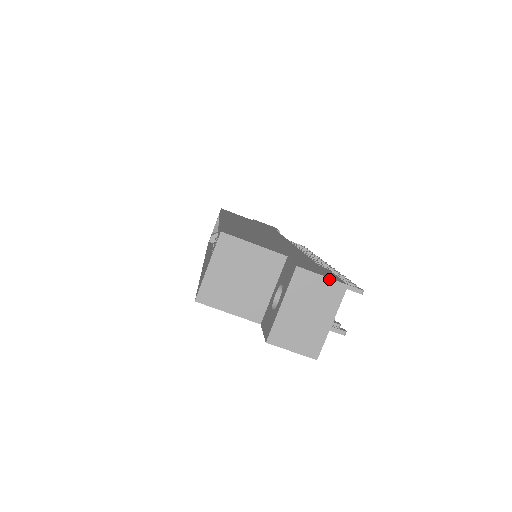
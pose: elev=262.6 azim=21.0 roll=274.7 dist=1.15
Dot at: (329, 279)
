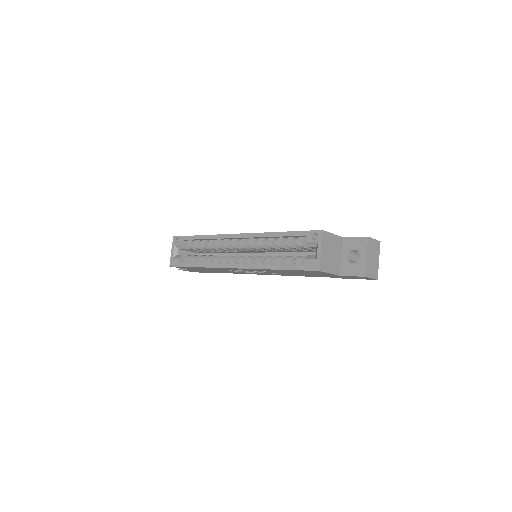
Dot at: (376, 240)
